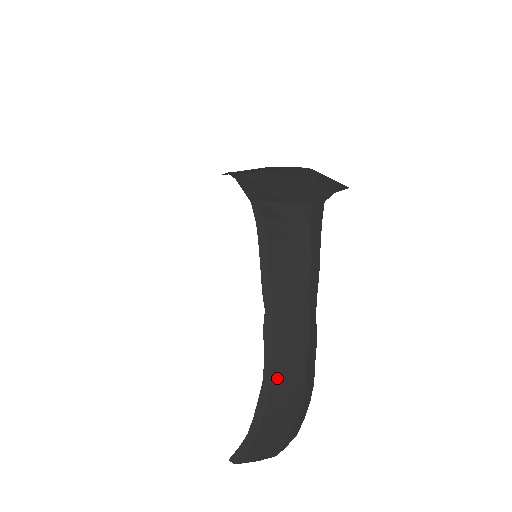
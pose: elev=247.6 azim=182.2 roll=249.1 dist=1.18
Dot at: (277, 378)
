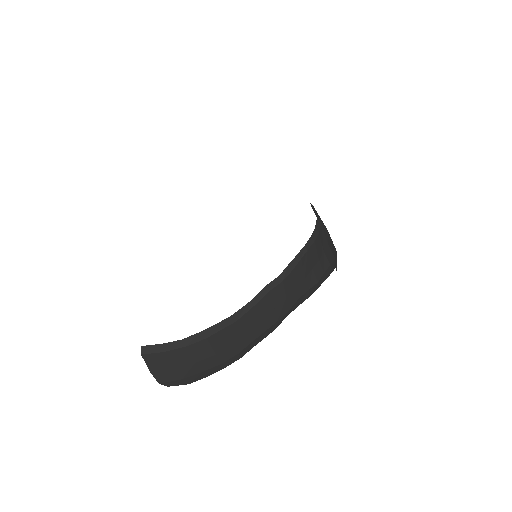
Dot at: (241, 323)
